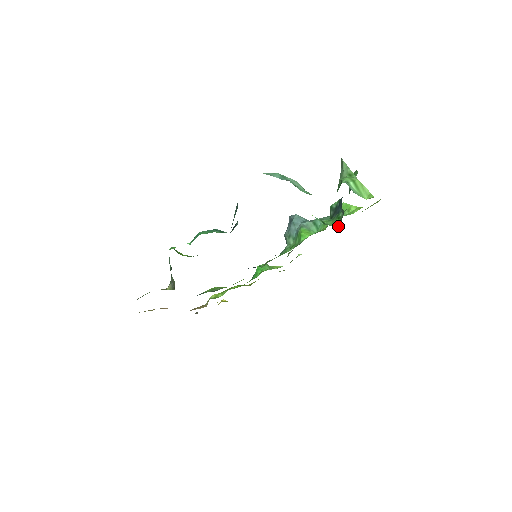
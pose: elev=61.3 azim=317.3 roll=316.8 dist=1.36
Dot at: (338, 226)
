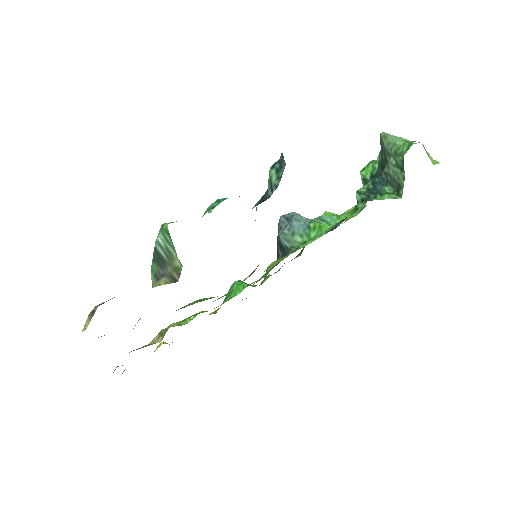
Dot at: (398, 197)
